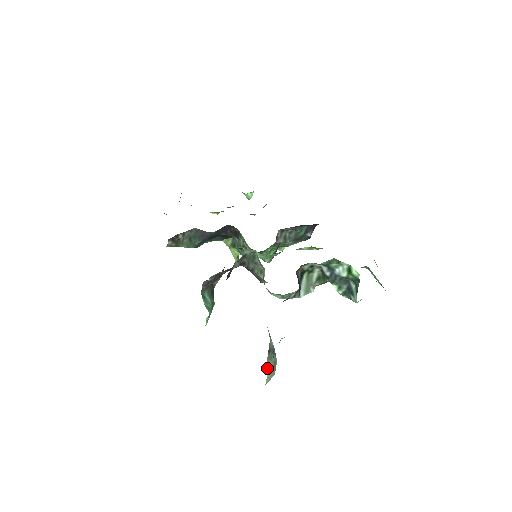
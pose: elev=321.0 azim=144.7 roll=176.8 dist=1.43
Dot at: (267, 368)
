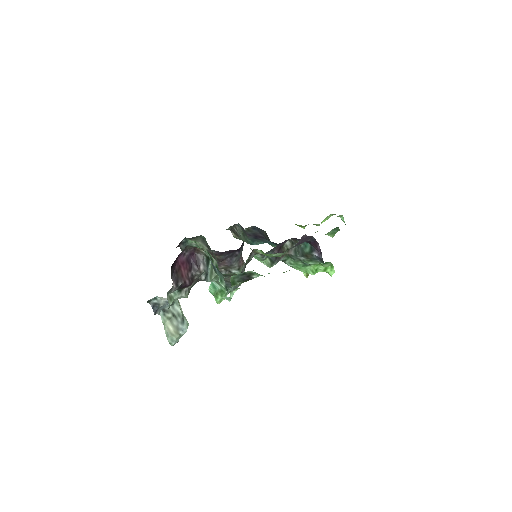
Dot at: (165, 325)
